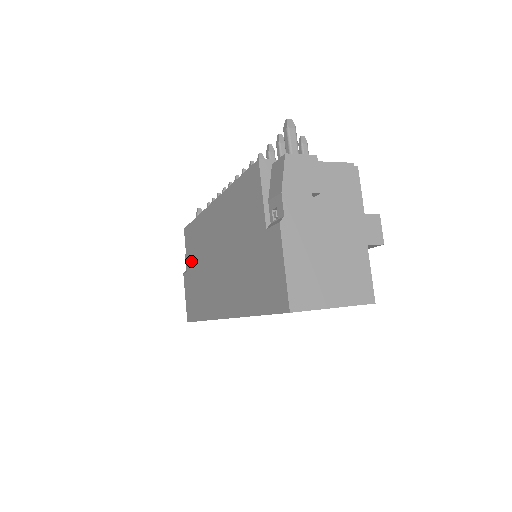
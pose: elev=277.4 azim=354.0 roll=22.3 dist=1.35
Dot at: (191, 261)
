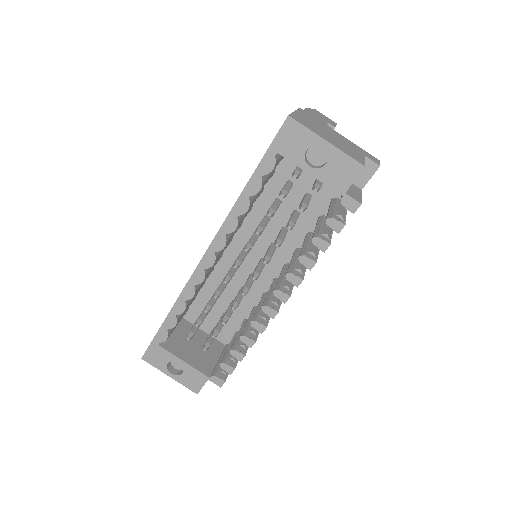
Dot at: occluded
